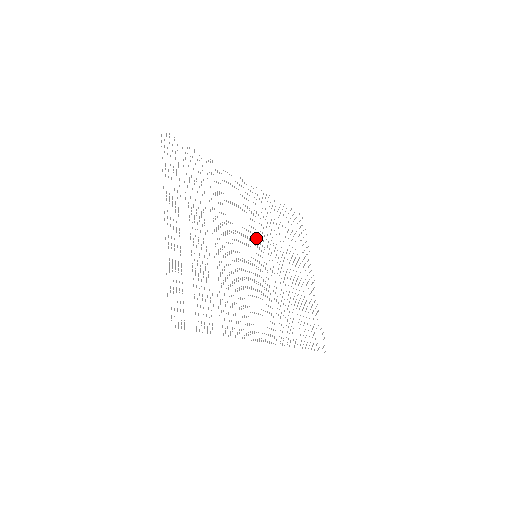
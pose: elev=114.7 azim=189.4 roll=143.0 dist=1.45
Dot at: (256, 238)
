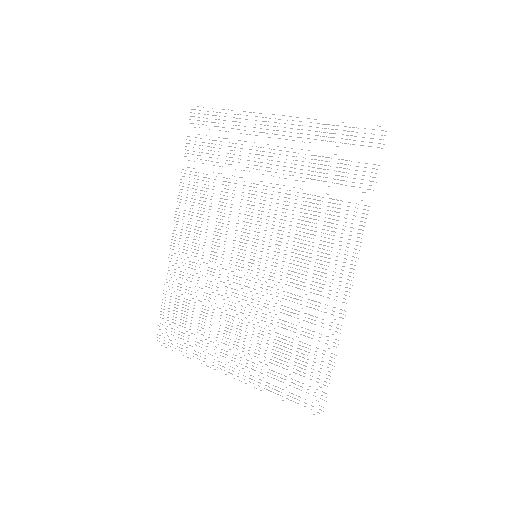
Dot at: occluded
